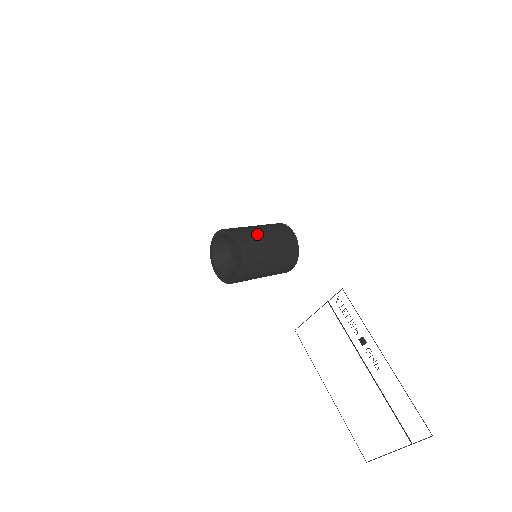
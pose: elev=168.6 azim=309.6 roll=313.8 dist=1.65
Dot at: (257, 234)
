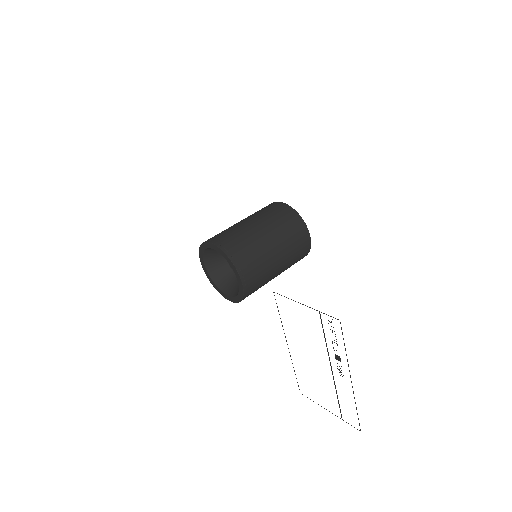
Dot at: (267, 260)
